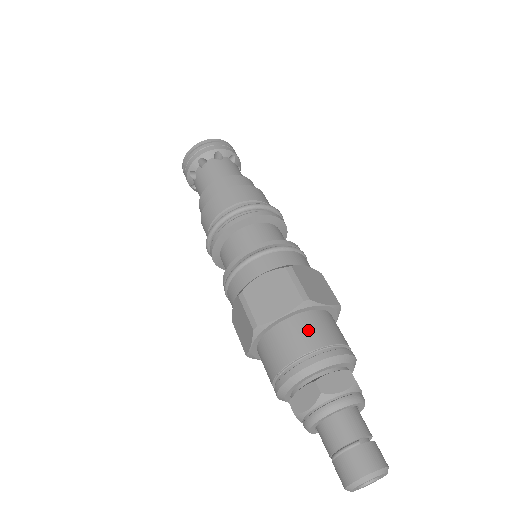
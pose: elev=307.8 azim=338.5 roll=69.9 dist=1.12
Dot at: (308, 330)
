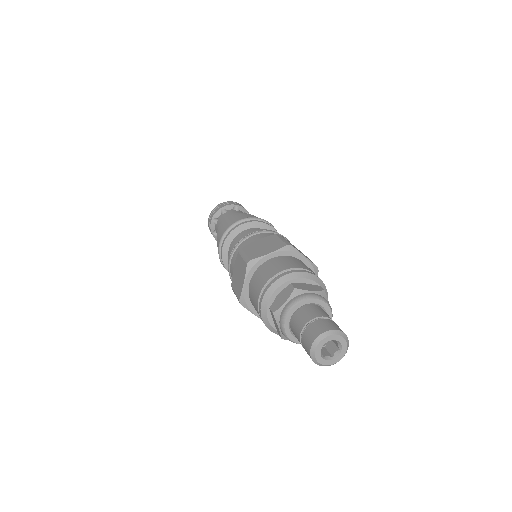
Dot at: (289, 261)
